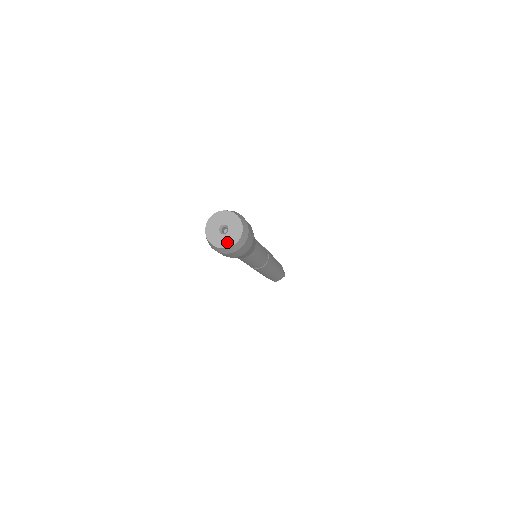
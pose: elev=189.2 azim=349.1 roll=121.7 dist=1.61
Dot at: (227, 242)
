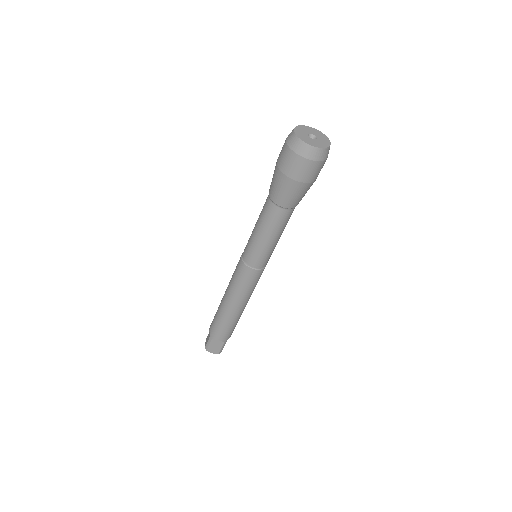
Dot at: (309, 141)
